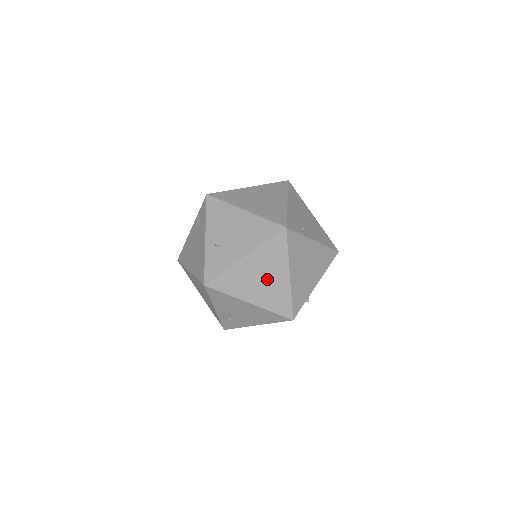
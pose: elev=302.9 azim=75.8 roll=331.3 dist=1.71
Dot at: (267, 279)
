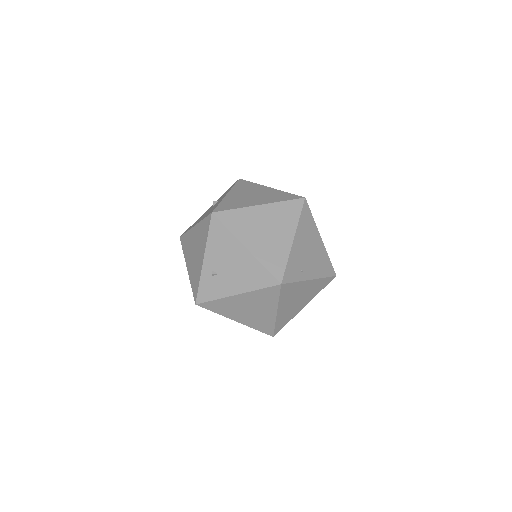
Dot at: (255, 311)
